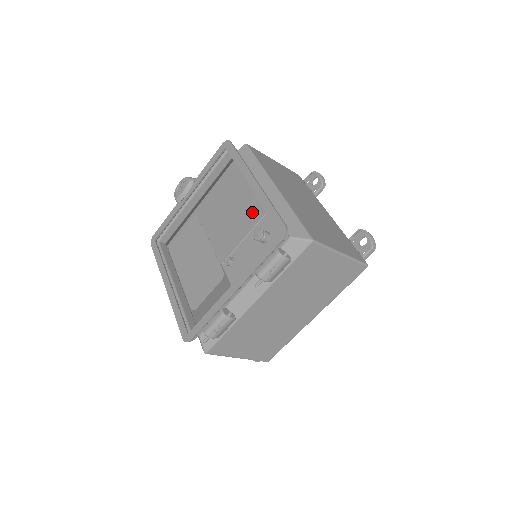
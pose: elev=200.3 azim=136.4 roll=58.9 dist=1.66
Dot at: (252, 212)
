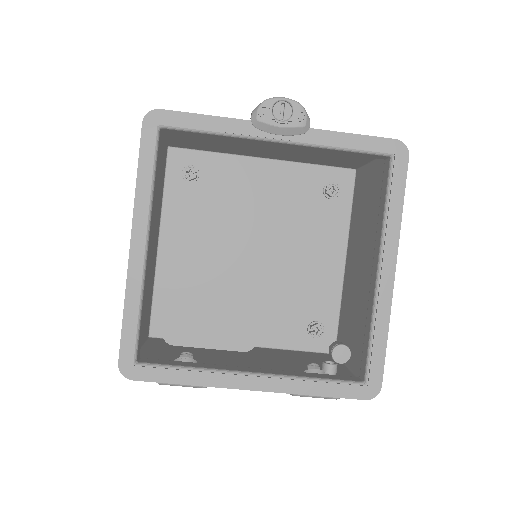
Dot at: (277, 154)
